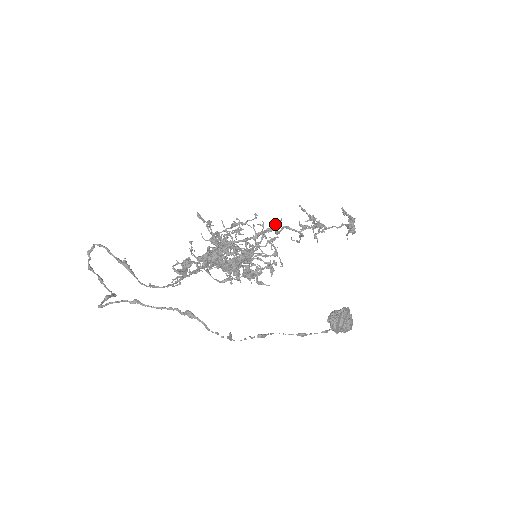
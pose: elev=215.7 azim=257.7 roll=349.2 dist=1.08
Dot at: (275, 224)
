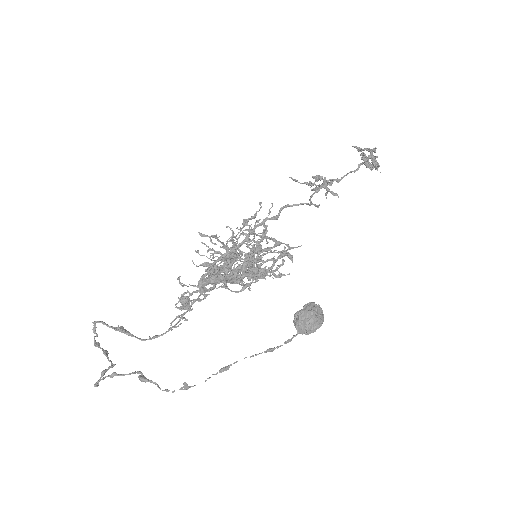
Dot at: (269, 211)
